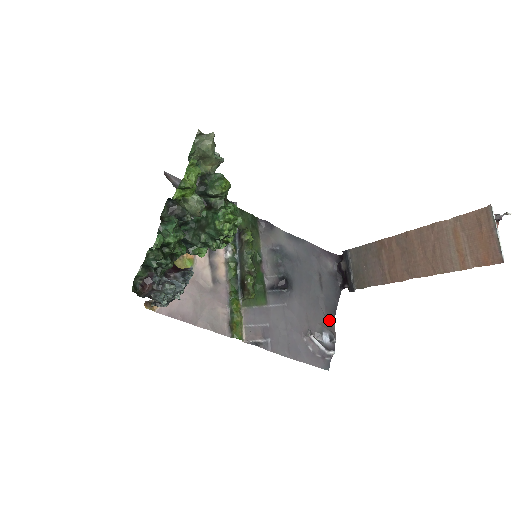
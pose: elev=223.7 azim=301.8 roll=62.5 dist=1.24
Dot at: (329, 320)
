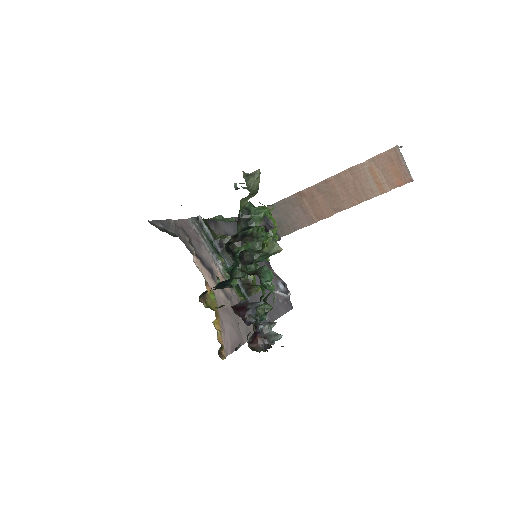
Dot at: occluded
